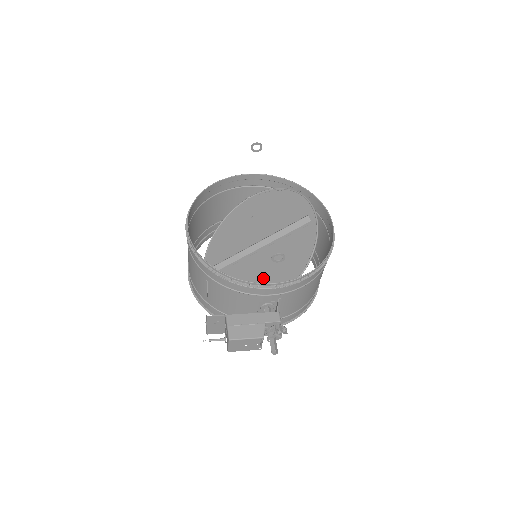
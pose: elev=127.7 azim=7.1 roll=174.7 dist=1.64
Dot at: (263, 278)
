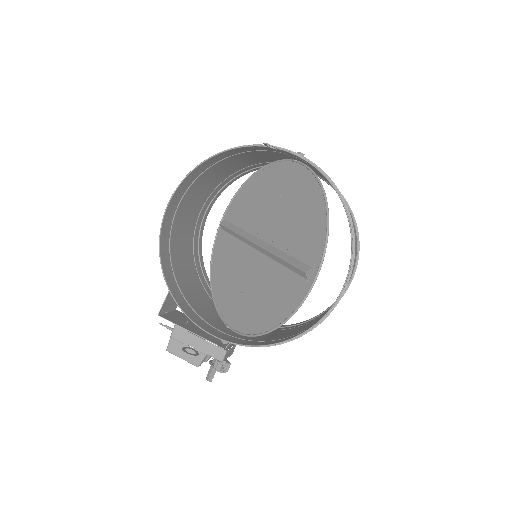
Dot at: (242, 294)
